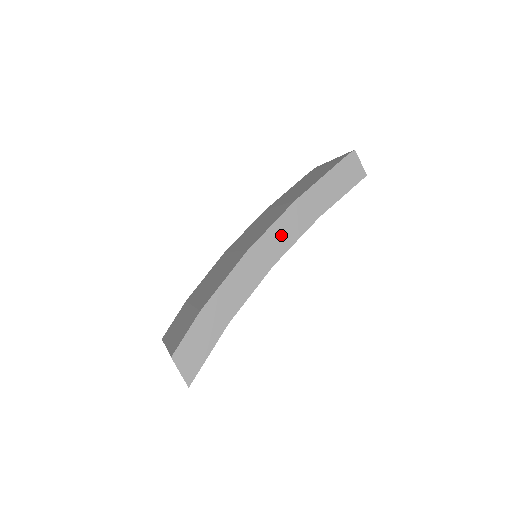
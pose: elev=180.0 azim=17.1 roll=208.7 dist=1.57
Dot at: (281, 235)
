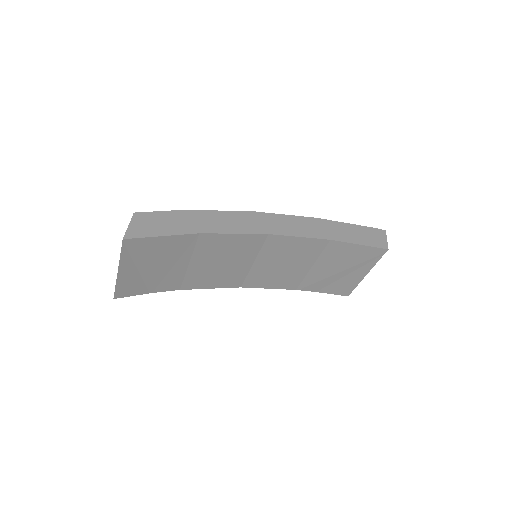
Dot at: (290, 225)
